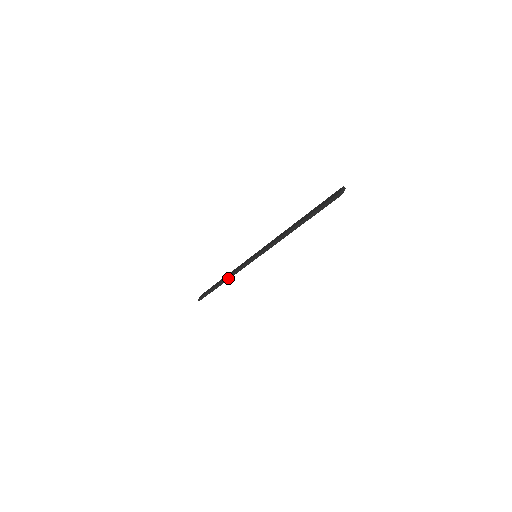
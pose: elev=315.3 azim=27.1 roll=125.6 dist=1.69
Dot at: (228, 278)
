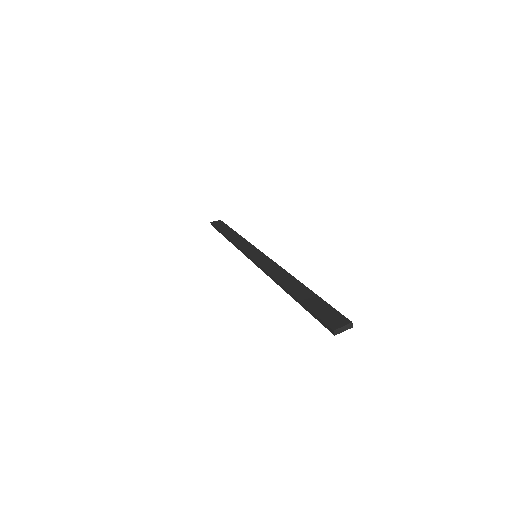
Dot at: (231, 241)
